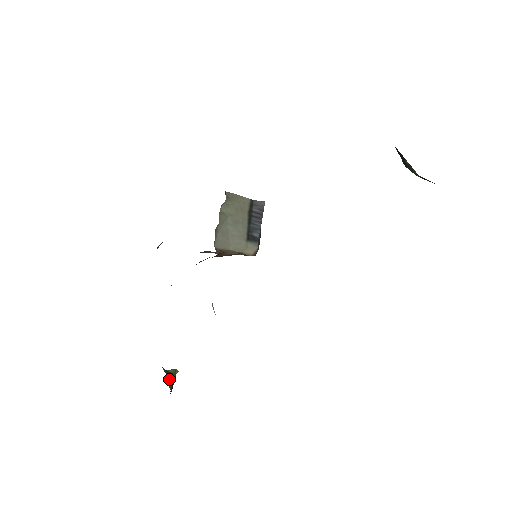
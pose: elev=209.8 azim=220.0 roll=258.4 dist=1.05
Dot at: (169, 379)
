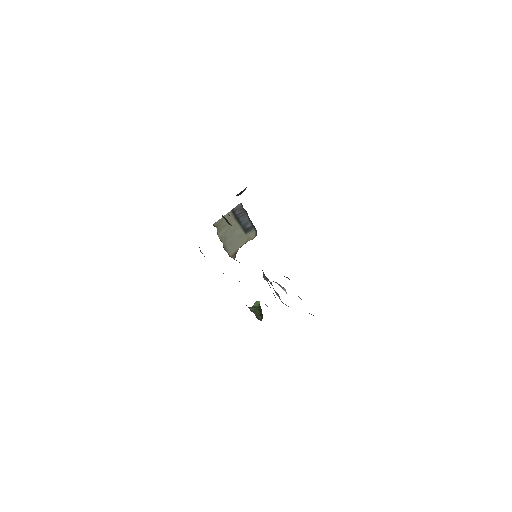
Dot at: (257, 314)
